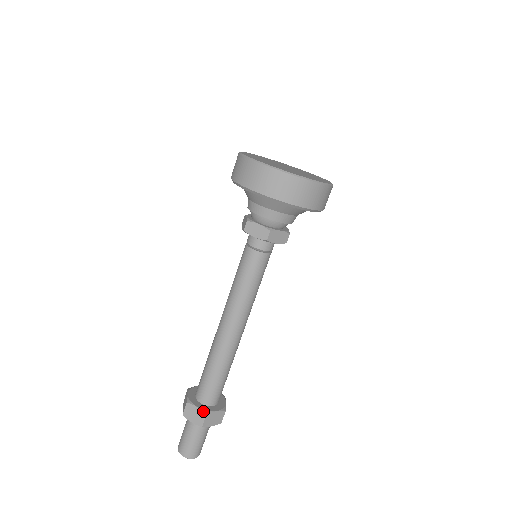
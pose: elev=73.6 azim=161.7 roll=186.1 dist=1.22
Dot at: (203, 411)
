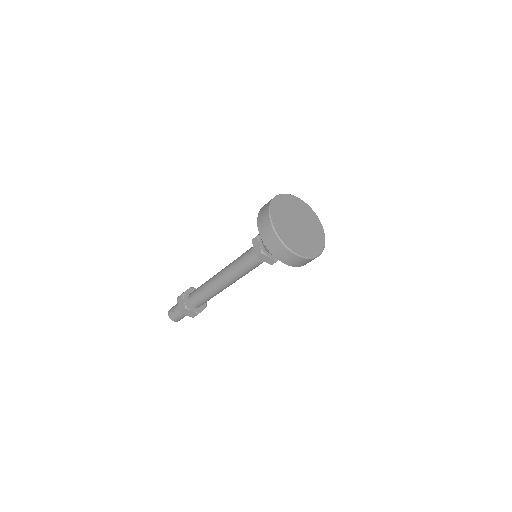
Dot at: (185, 305)
